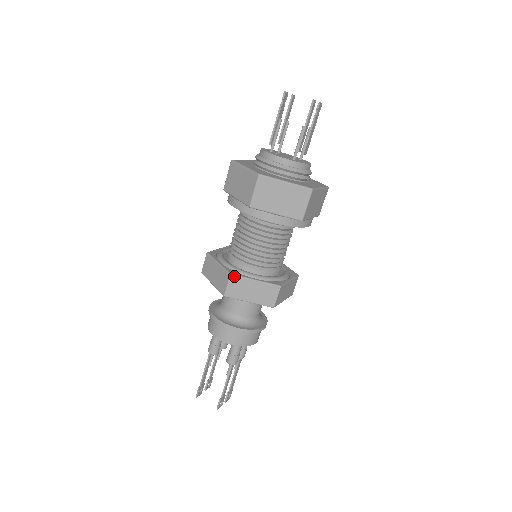
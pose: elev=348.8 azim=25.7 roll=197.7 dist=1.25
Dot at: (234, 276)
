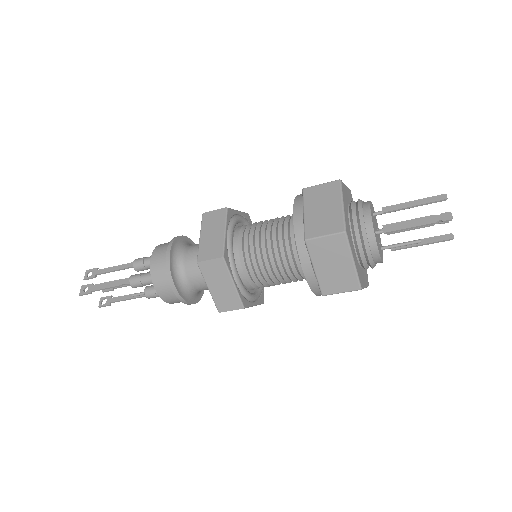
Dot at: occluded
